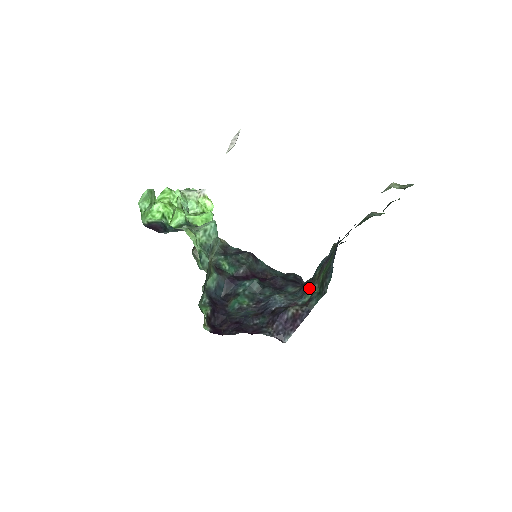
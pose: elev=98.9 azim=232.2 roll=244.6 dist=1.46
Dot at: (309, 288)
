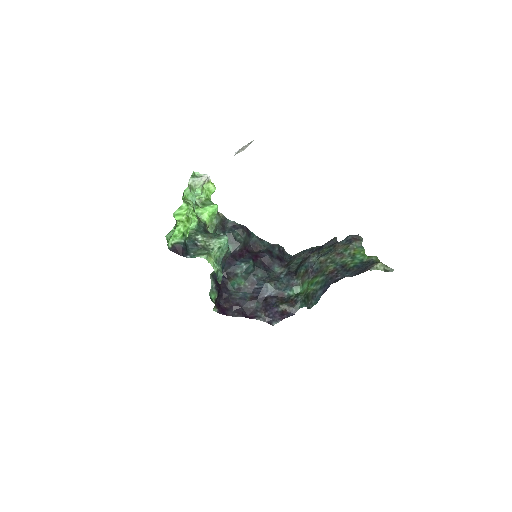
Dot at: (294, 283)
